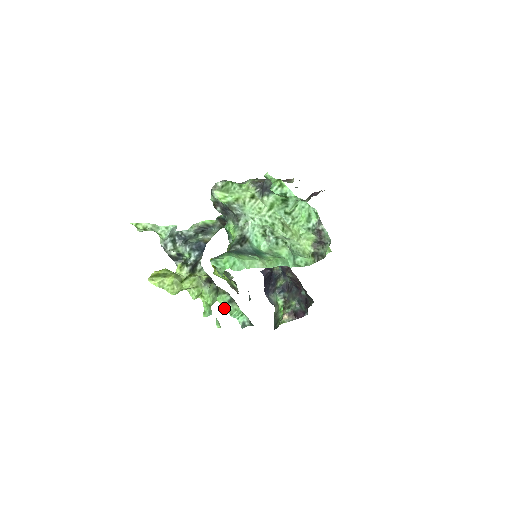
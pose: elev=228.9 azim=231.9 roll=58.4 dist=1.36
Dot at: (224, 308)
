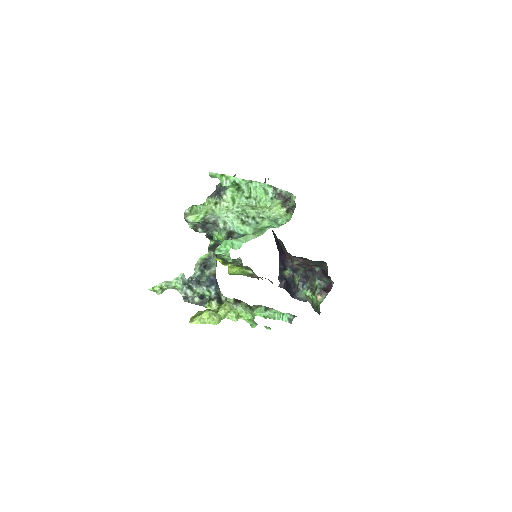
Dot at: (265, 317)
